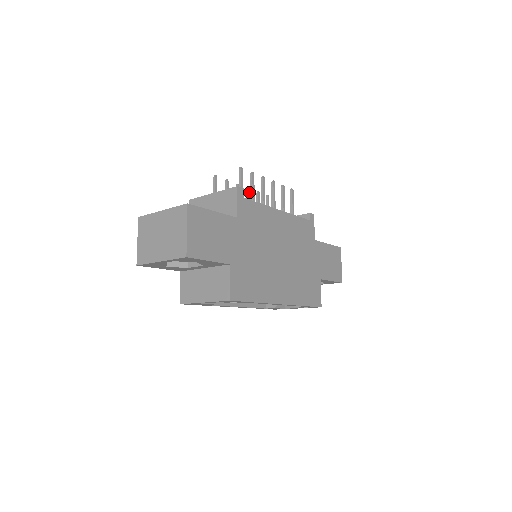
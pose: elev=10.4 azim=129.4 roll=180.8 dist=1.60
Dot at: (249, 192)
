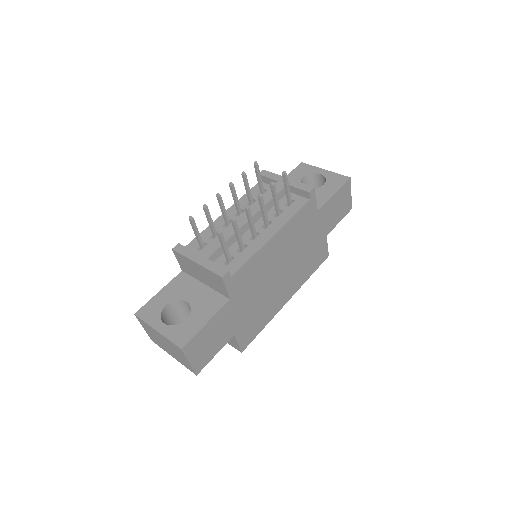
Dot at: (233, 188)
